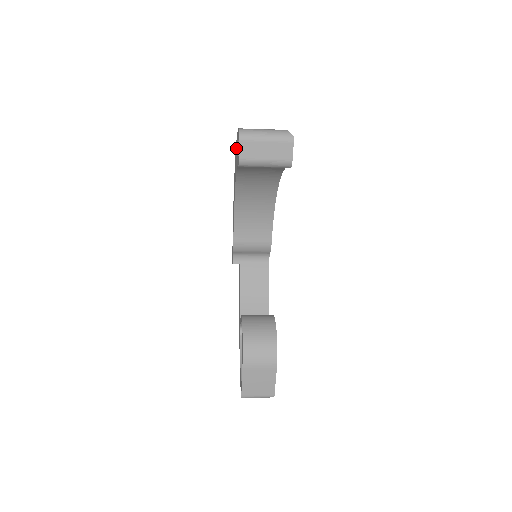
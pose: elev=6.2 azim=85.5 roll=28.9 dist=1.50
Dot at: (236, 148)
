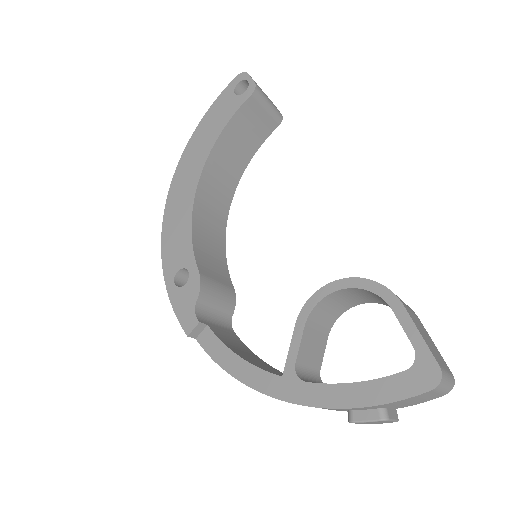
Dot at: (197, 138)
